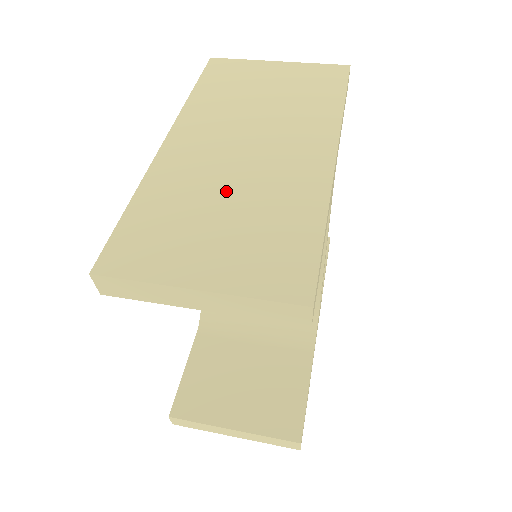
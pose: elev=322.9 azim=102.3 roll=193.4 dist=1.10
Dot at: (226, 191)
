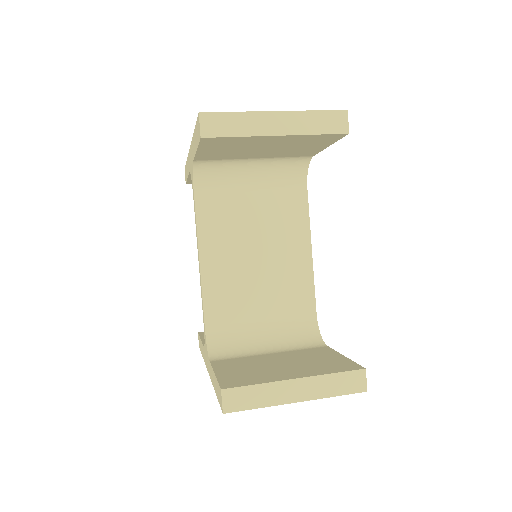
Dot at: occluded
